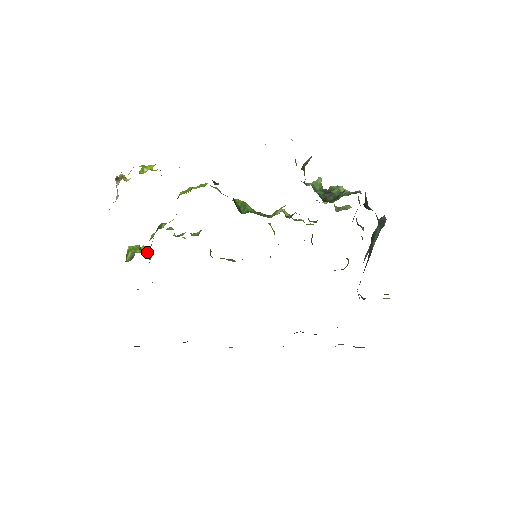
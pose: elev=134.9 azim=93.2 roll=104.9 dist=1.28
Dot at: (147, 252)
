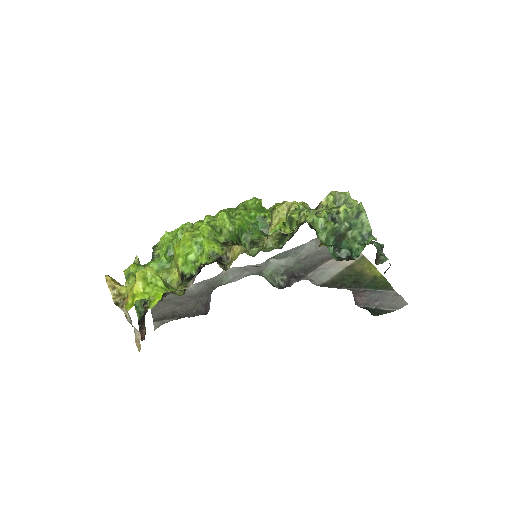
Dot at: occluded
